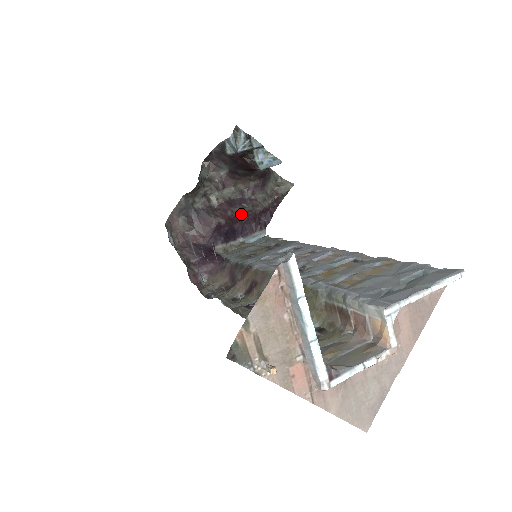
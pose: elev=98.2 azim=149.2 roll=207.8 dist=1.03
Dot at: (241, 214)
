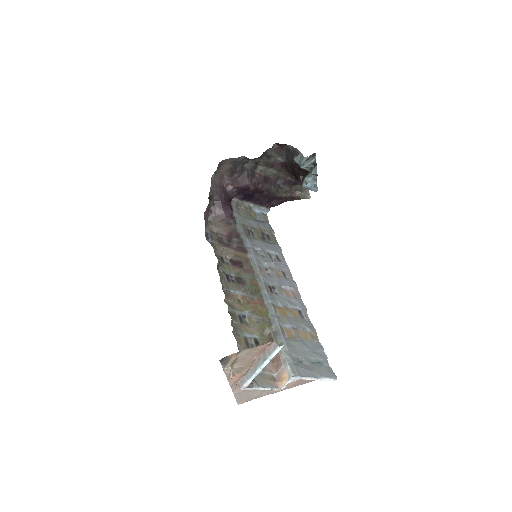
Dot at: (266, 191)
